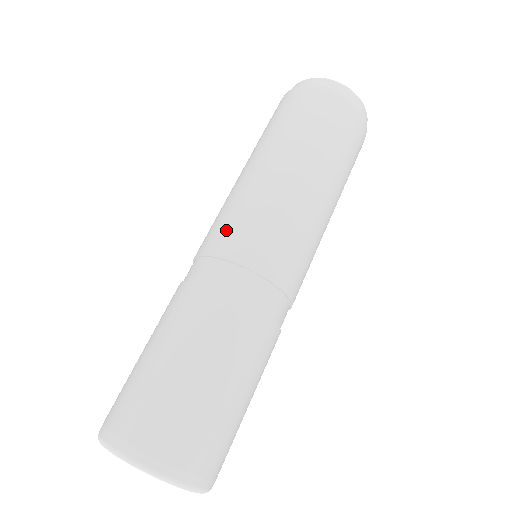
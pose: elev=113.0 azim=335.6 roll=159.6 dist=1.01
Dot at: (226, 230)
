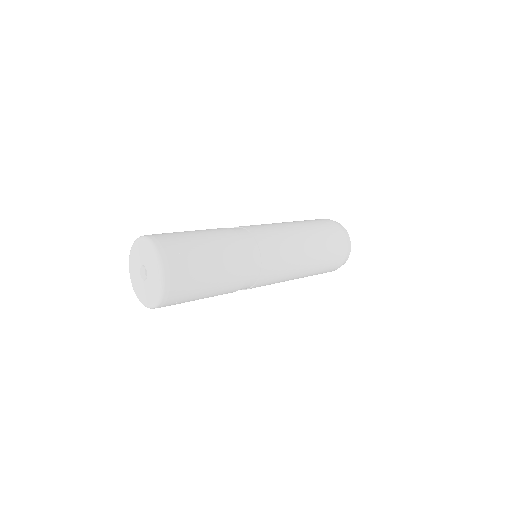
Dot at: occluded
